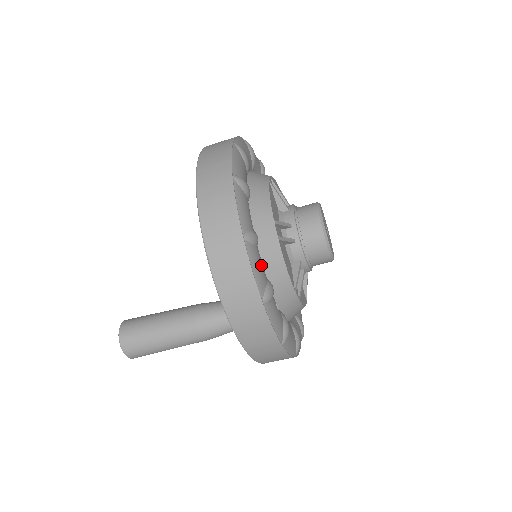
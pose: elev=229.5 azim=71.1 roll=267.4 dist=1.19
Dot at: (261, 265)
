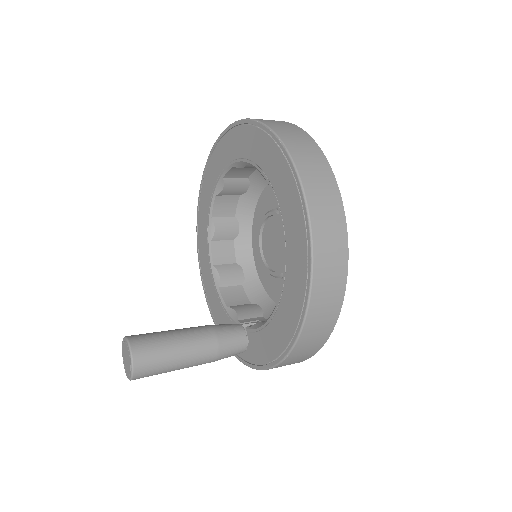
Dot at: occluded
